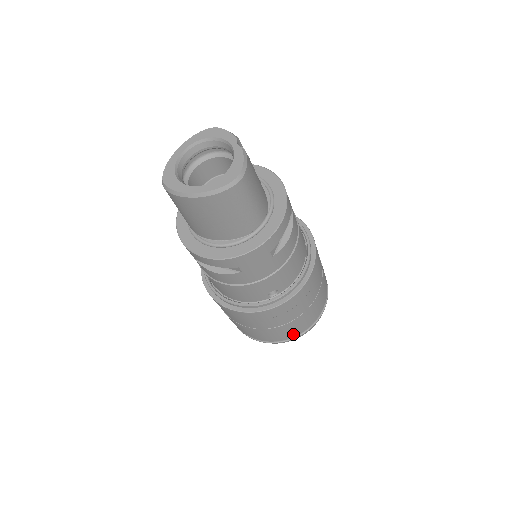
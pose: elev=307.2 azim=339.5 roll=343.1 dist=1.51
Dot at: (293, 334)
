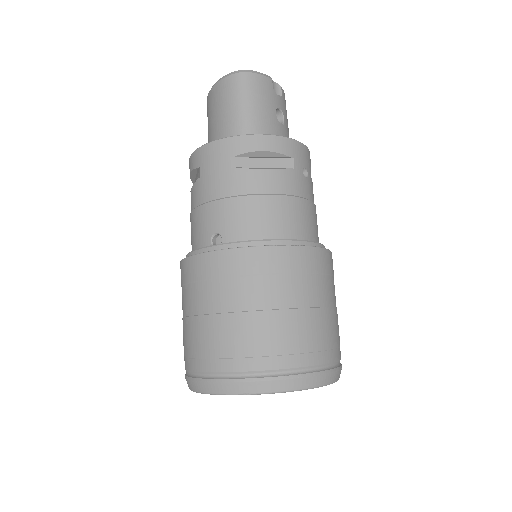
Dot at: (212, 362)
